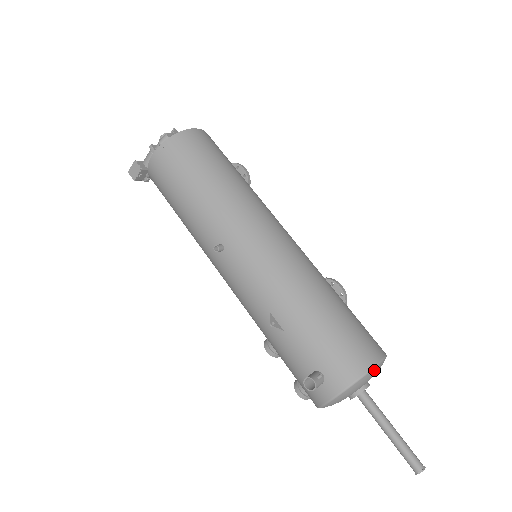
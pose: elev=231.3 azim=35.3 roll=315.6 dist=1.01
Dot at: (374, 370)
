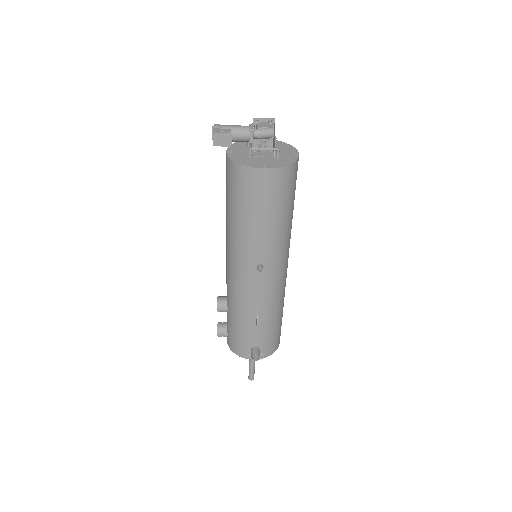
Dot at: occluded
